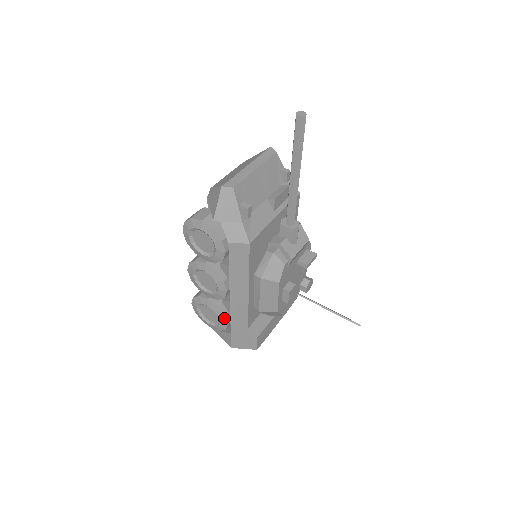
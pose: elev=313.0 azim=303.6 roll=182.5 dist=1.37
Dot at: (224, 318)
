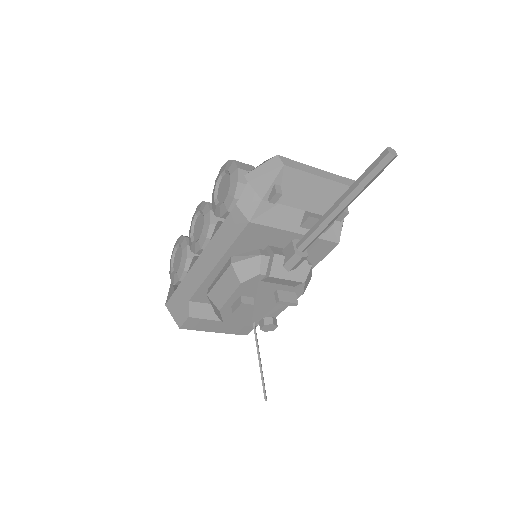
Dot at: (182, 272)
